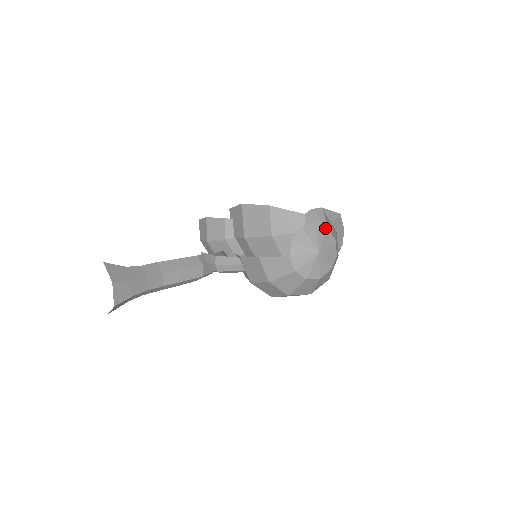
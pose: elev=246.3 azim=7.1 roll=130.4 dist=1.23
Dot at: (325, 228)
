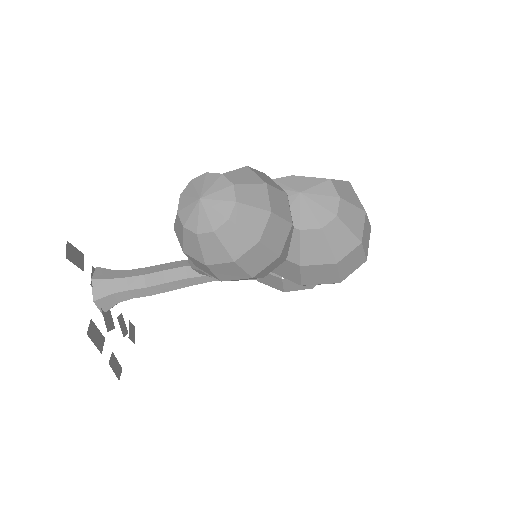
Dot at: (219, 175)
